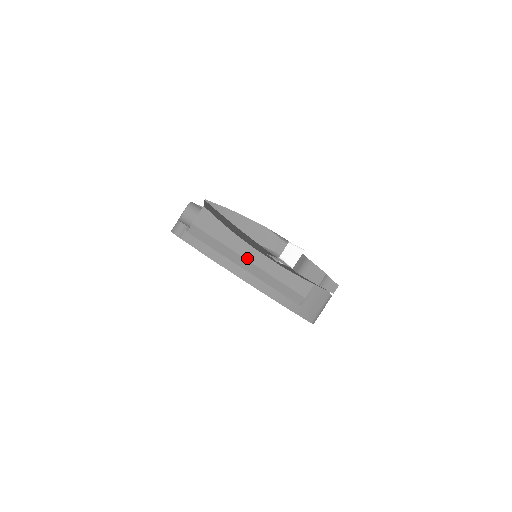
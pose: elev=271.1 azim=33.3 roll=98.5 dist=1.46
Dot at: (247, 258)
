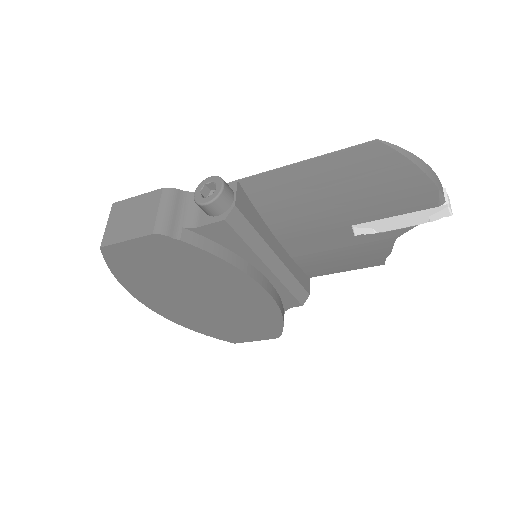
Dot at: (276, 252)
